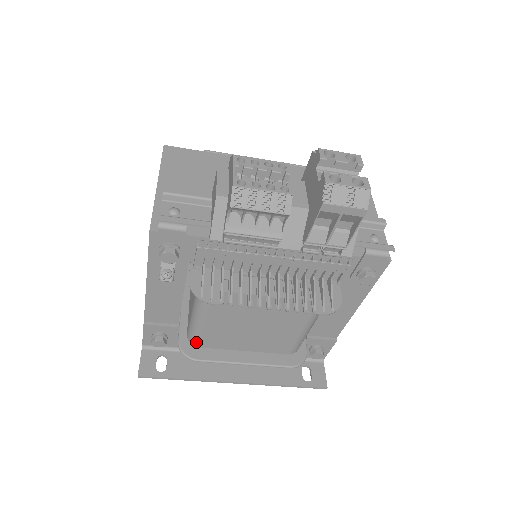
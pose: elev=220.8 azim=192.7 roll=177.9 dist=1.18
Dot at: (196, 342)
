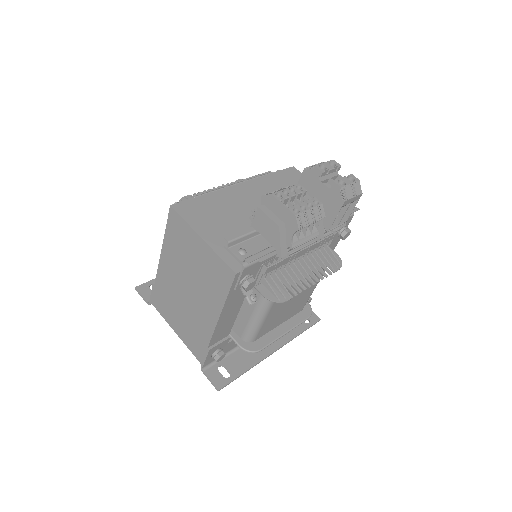
Dot at: (253, 338)
